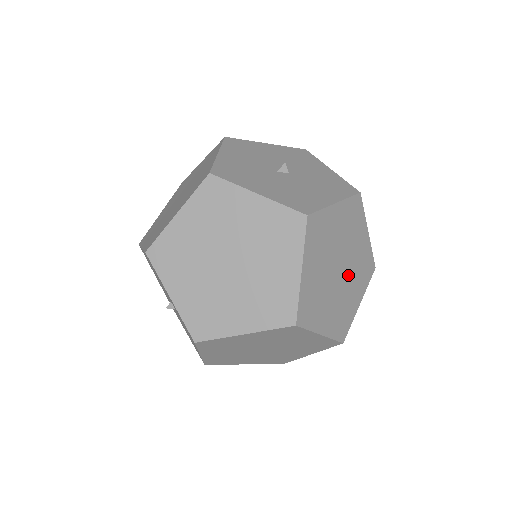
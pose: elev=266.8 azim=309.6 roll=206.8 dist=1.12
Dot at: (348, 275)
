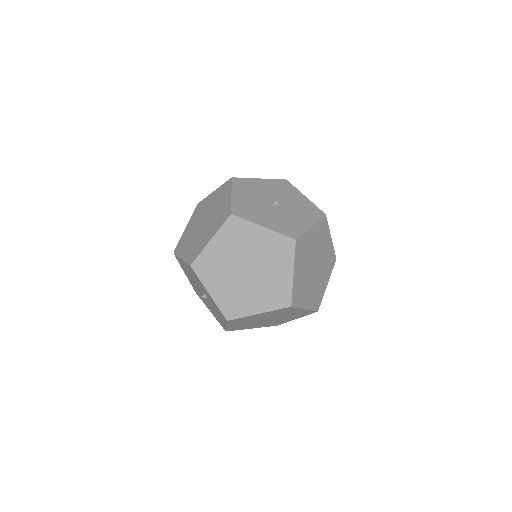
Dot at: (320, 268)
